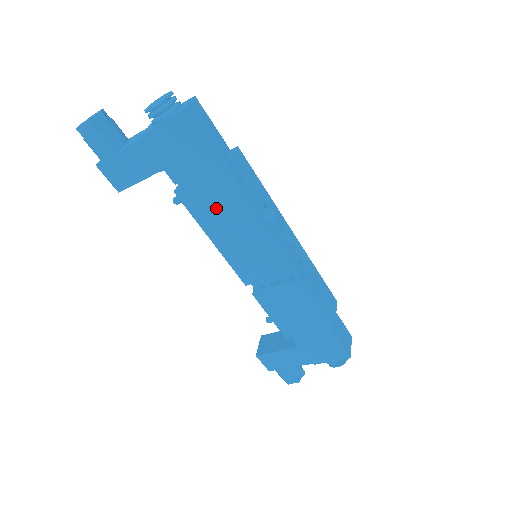
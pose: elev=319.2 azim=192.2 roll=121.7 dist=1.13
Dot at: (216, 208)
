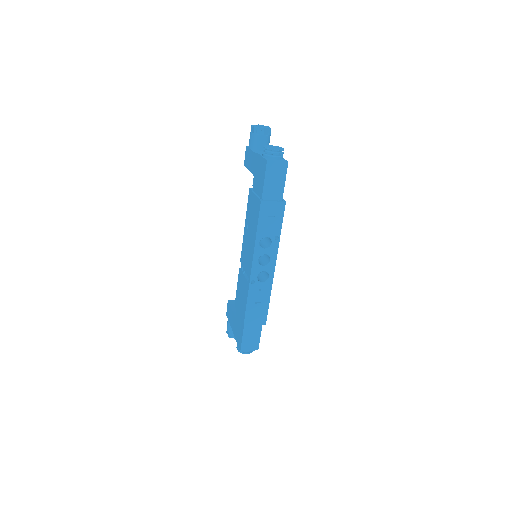
Dot at: (252, 213)
